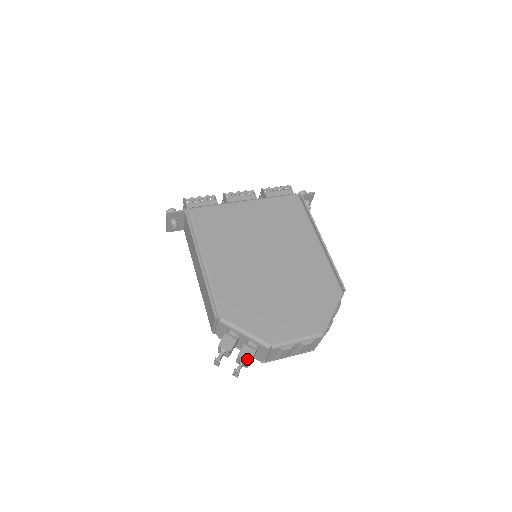
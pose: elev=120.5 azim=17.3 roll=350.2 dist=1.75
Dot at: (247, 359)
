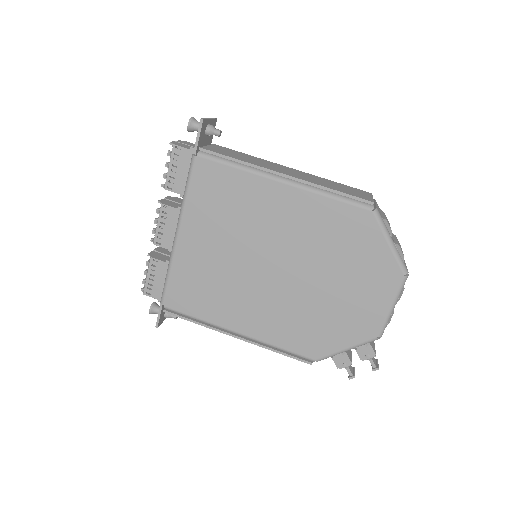
Dot at: (371, 356)
